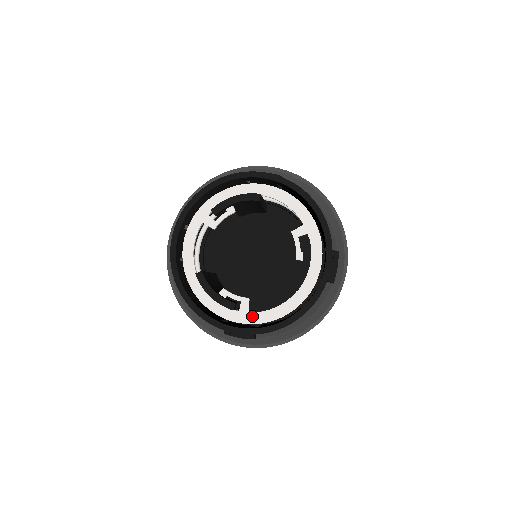
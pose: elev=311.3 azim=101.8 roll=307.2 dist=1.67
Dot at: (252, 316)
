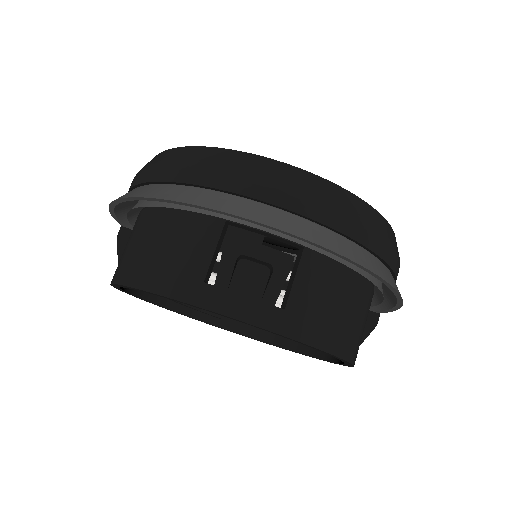
Dot at: occluded
